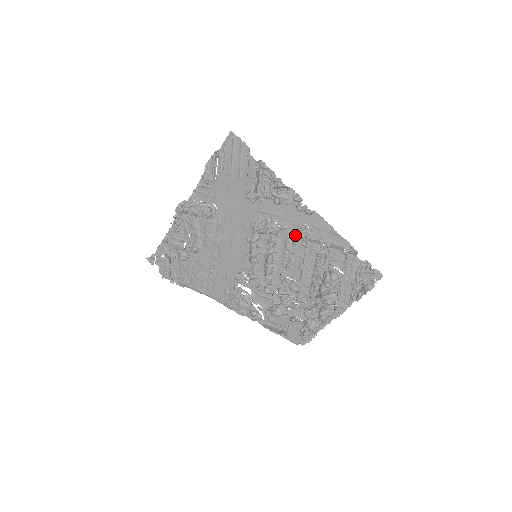
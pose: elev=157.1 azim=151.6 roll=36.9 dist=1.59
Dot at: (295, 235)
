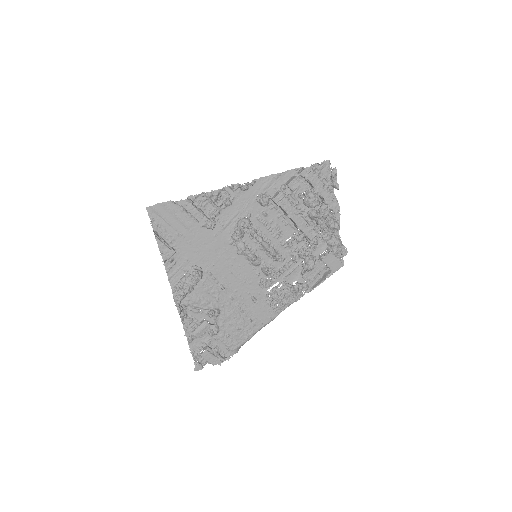
Dot at: (260, 210)
